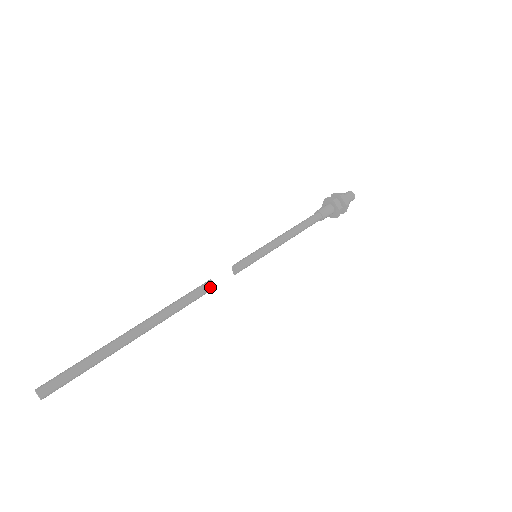
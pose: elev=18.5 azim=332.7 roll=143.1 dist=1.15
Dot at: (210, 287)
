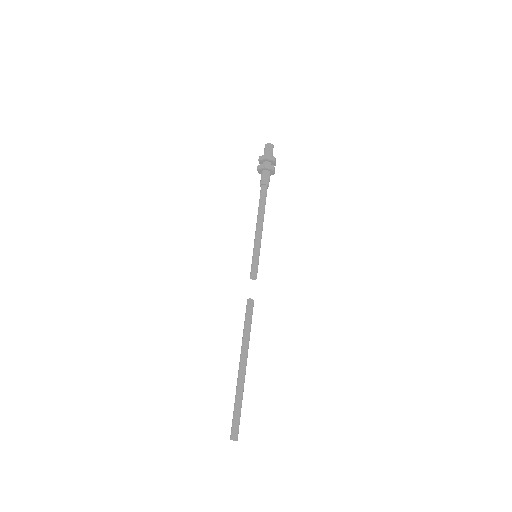
Dot at: occluded
